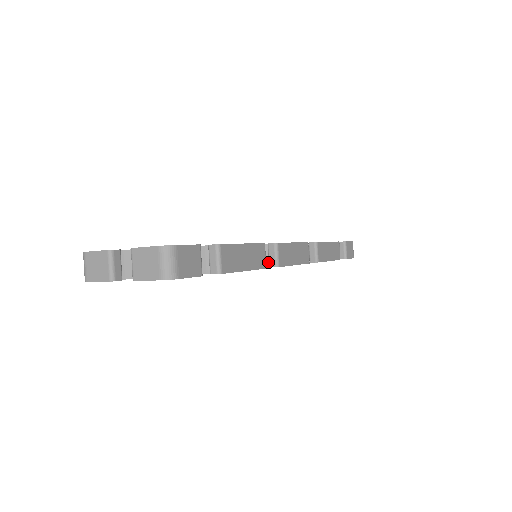
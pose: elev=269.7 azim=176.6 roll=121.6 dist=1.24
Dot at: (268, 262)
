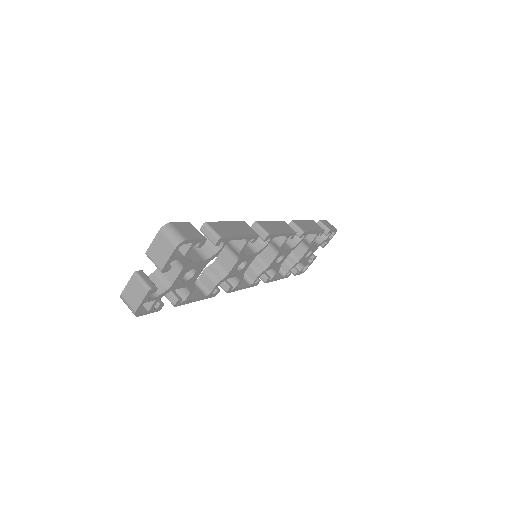
Dot at: (262, 243)
